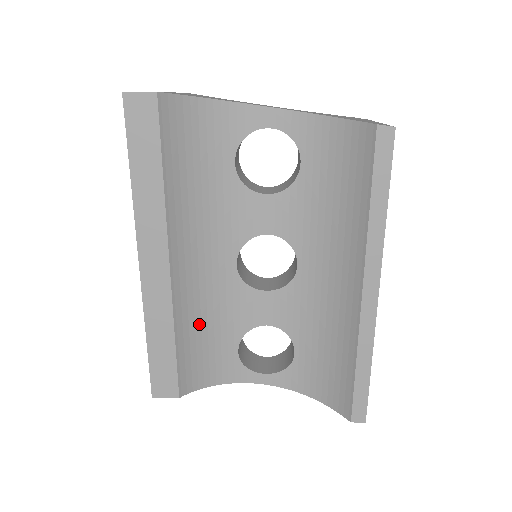
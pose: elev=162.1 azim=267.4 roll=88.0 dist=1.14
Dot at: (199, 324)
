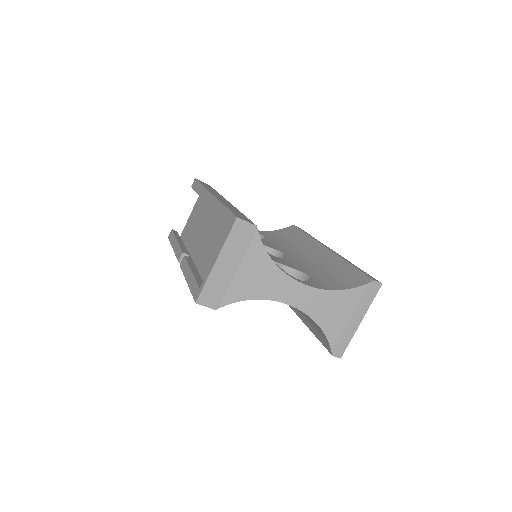
Dot at: occluded
